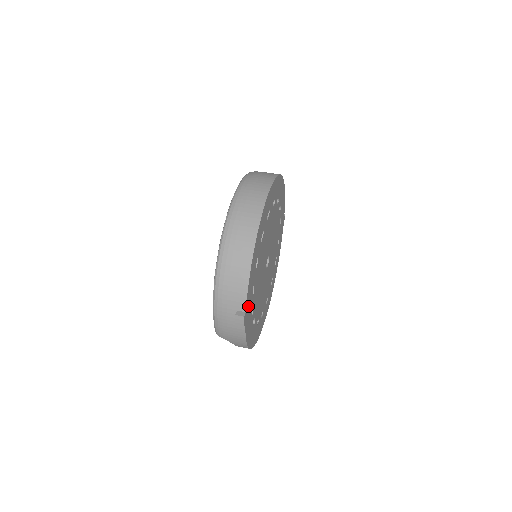
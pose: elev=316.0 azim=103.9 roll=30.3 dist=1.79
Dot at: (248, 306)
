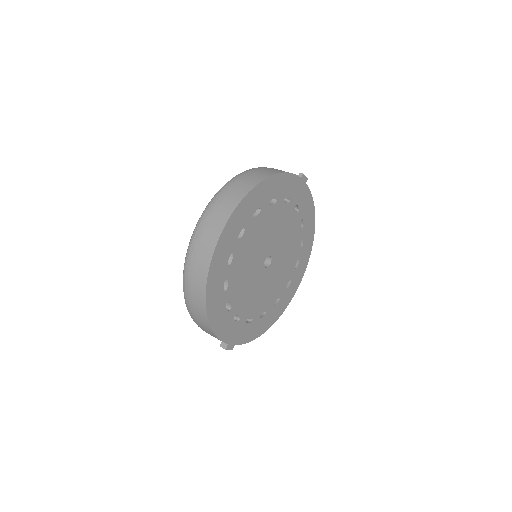
Dot at: (232, 335)
